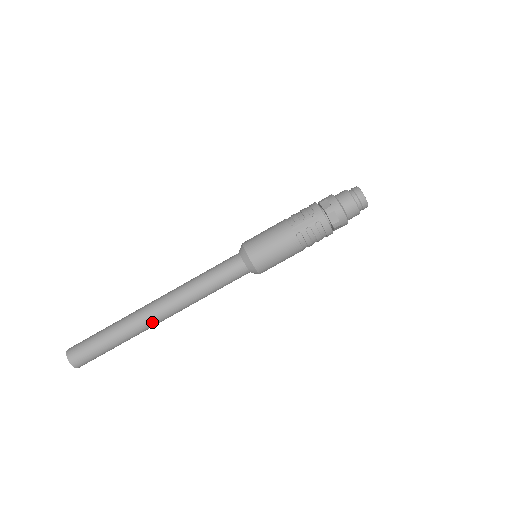
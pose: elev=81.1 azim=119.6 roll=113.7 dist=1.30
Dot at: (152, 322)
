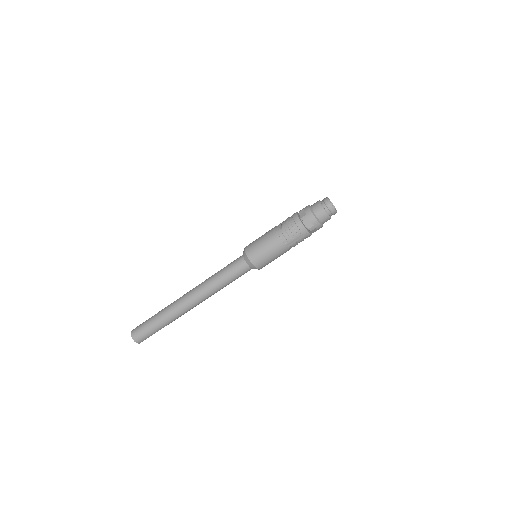
Dot at: occluded
